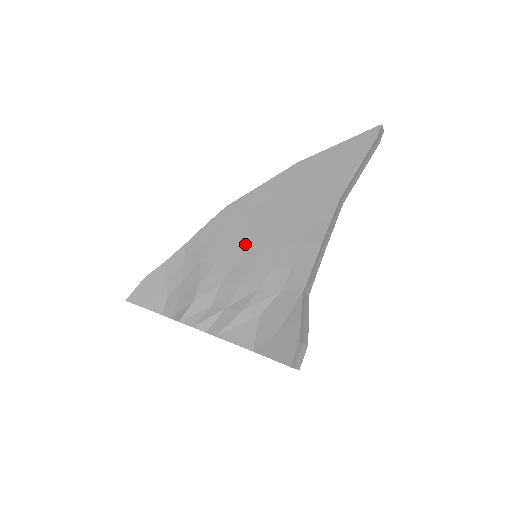
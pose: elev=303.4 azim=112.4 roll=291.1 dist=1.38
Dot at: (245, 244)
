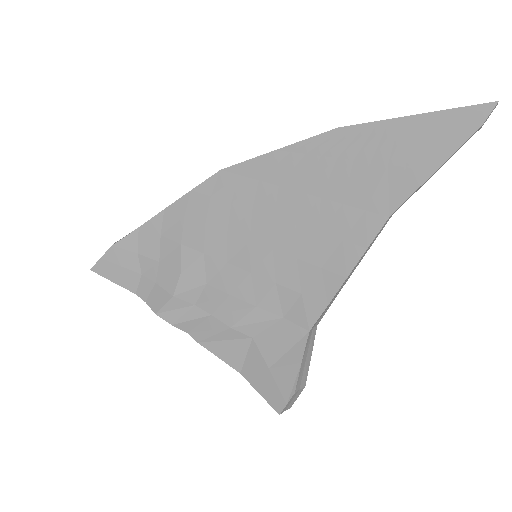
Dot at: (242, 239)
